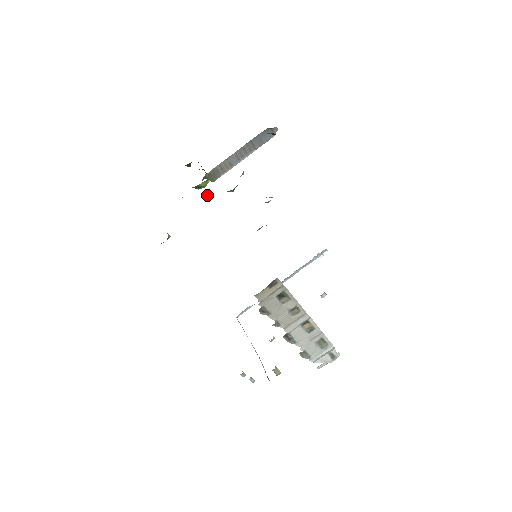
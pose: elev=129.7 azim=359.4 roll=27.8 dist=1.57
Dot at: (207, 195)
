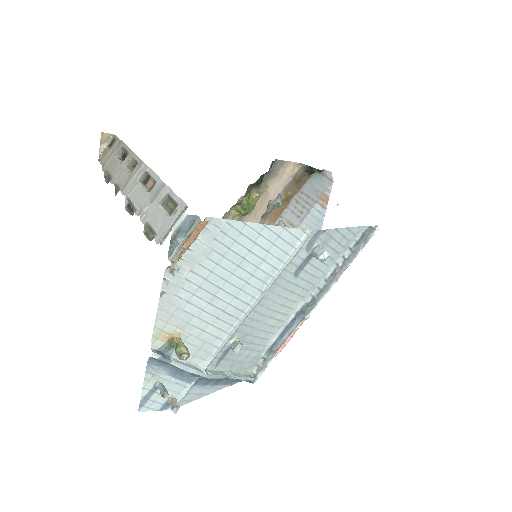
Dot at: occluded
